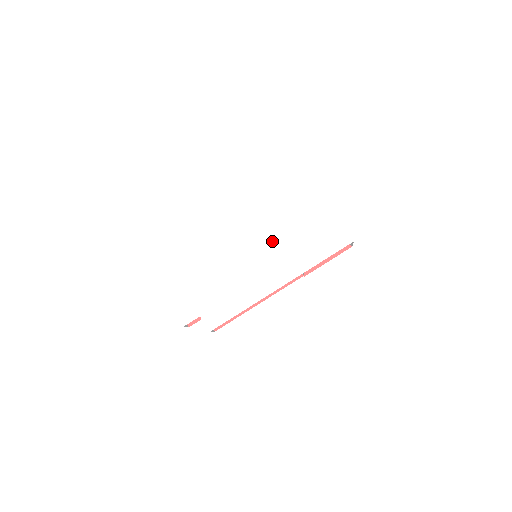
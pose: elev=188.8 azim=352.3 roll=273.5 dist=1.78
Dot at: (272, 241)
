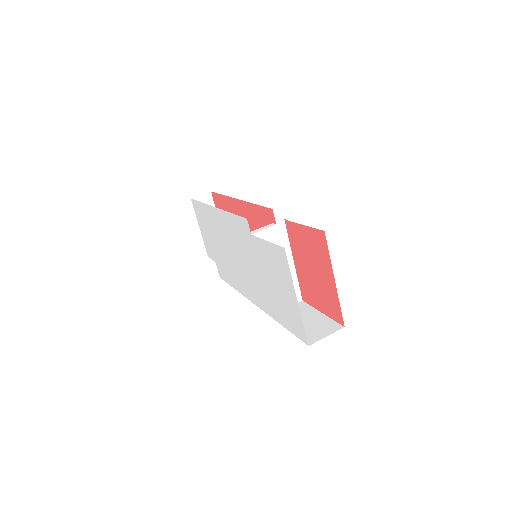
Dot at: (254, 267)
